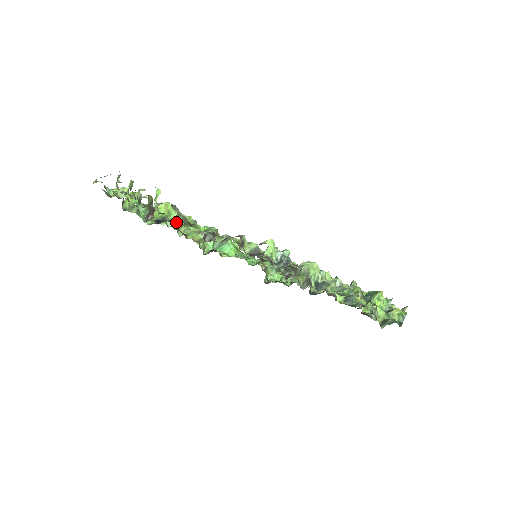
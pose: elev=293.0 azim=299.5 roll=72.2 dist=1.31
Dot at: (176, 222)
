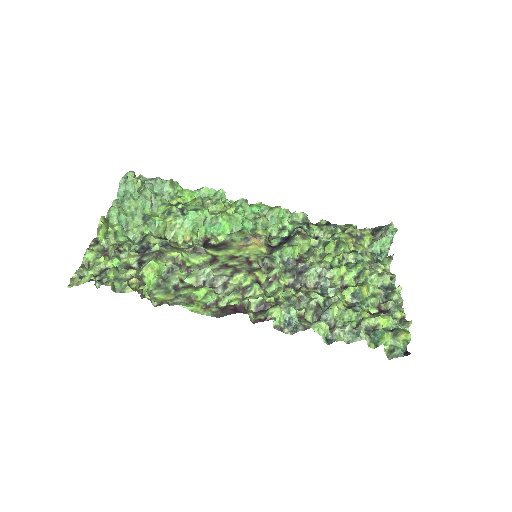
Dot at: (168, 273)
